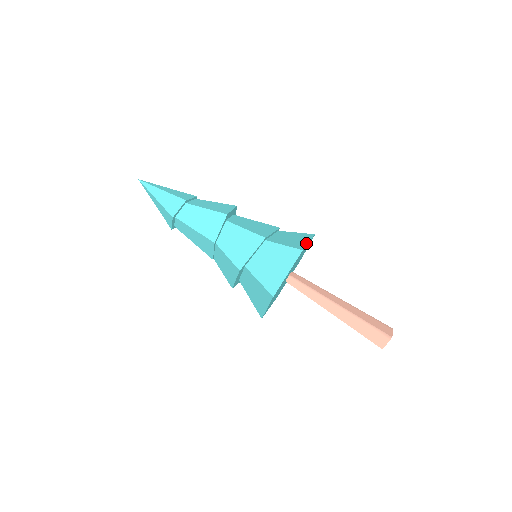
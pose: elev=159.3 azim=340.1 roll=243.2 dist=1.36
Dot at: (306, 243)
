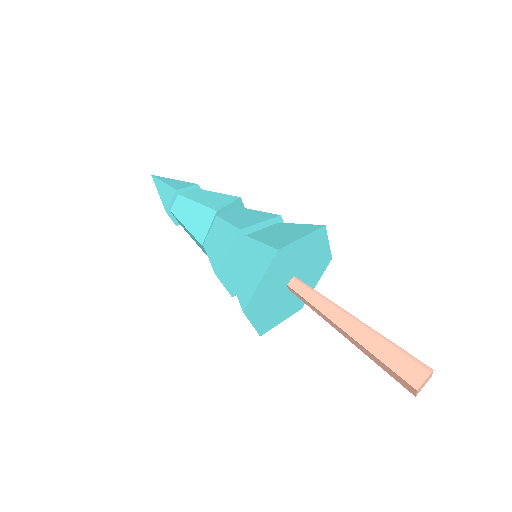
Dot at: (326, 238)
